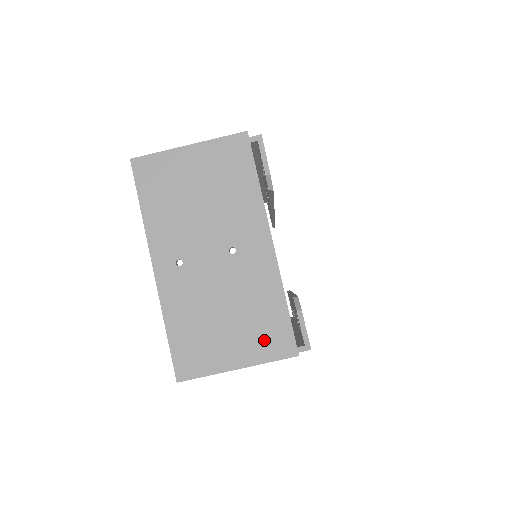
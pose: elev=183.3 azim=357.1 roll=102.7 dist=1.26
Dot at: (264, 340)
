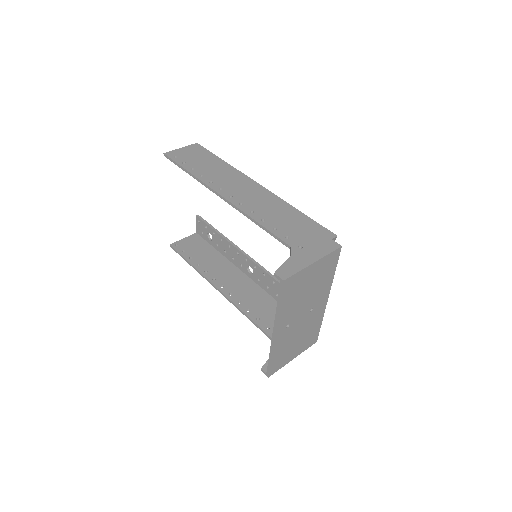
Dot at: (308, 342)
